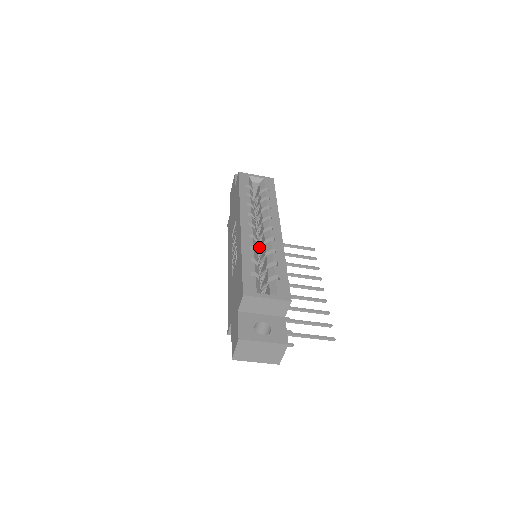
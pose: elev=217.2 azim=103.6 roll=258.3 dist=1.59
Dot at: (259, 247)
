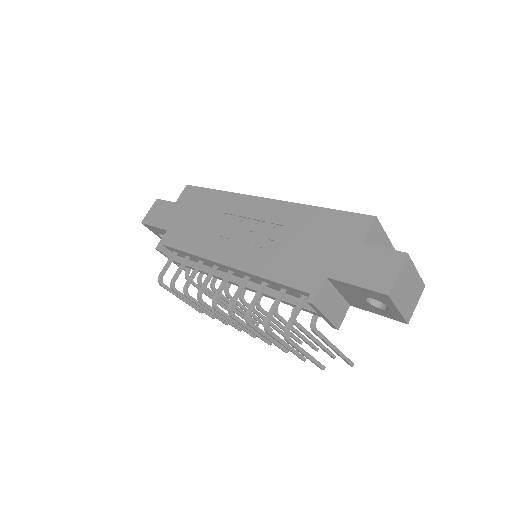
Dot at: occluded
